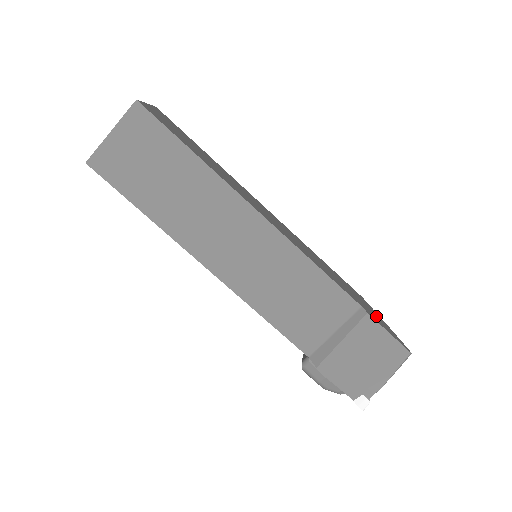
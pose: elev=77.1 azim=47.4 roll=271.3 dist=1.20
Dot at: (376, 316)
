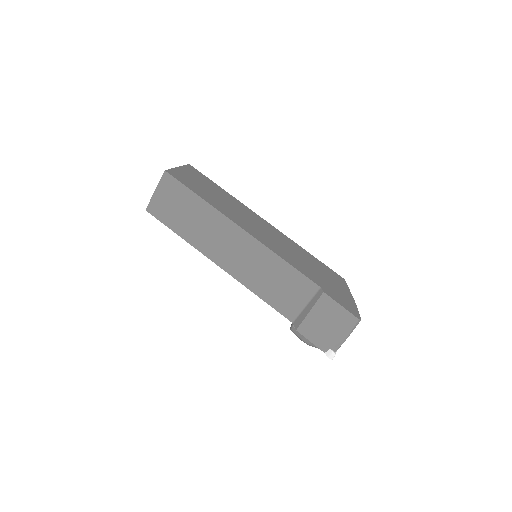
Dot at: (341, 293)
